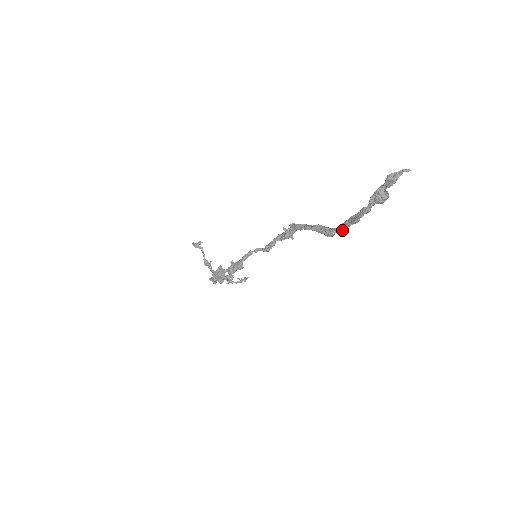
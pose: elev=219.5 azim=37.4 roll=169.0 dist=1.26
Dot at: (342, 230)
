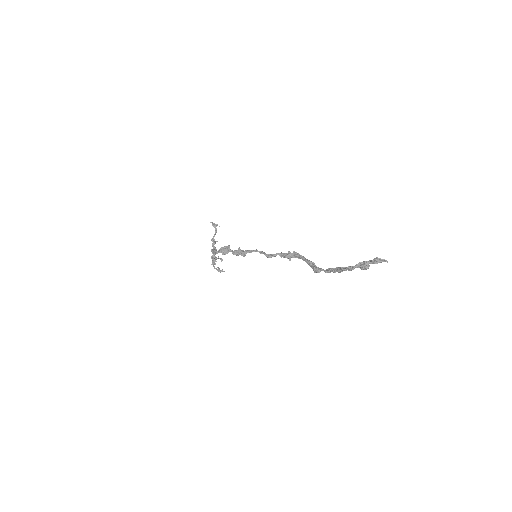
Dot at: (327, 272)
